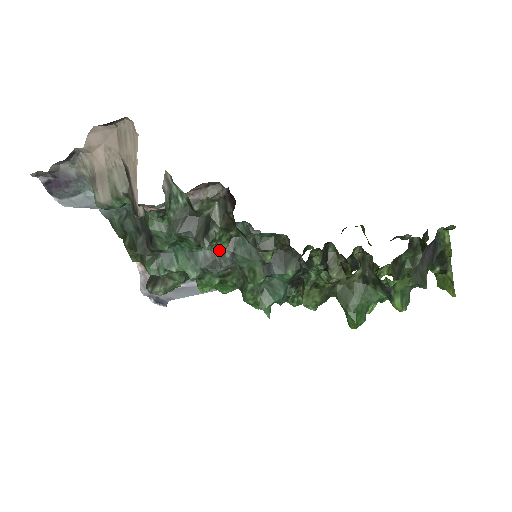
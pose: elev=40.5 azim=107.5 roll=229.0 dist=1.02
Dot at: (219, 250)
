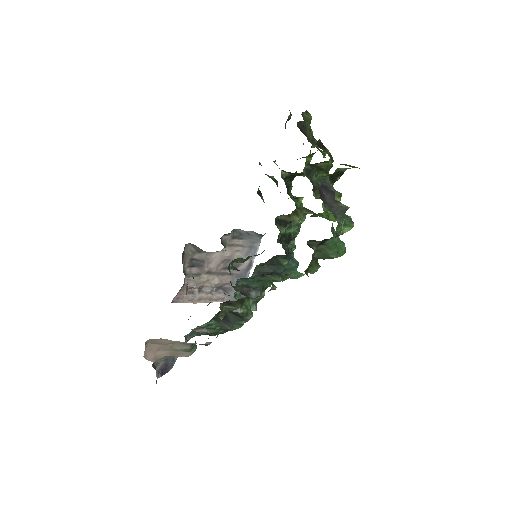
Dot at: occluded
